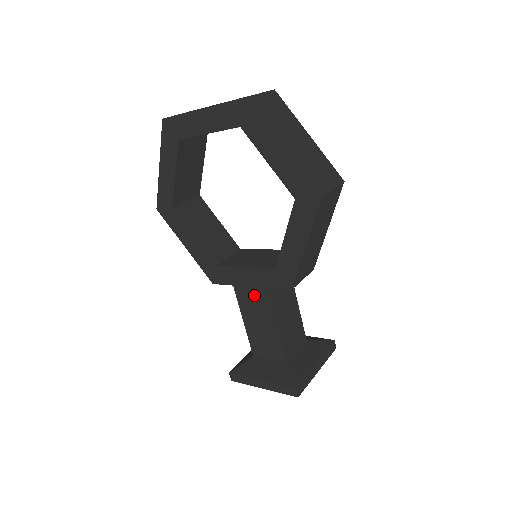
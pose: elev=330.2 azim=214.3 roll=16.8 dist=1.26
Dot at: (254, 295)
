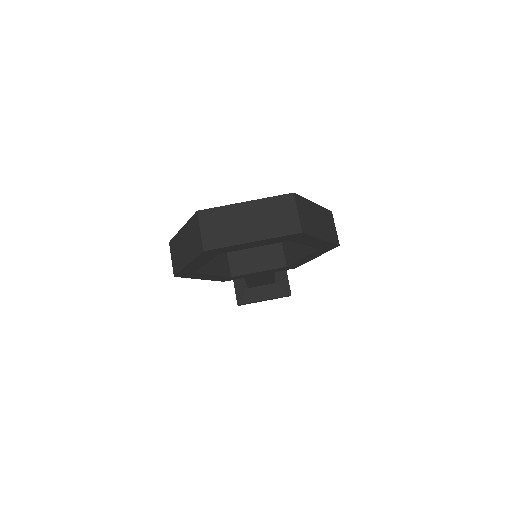
Dot at: (262, 276)
